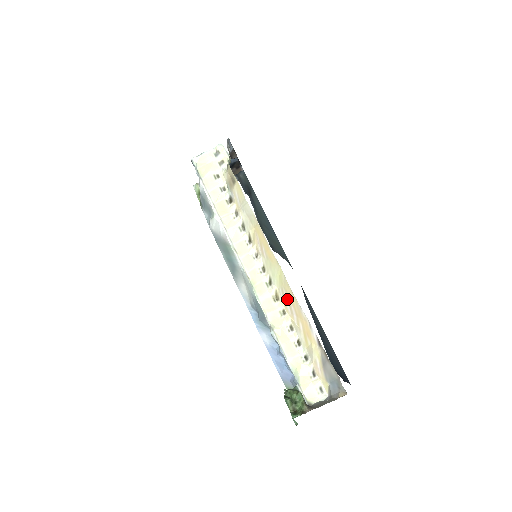
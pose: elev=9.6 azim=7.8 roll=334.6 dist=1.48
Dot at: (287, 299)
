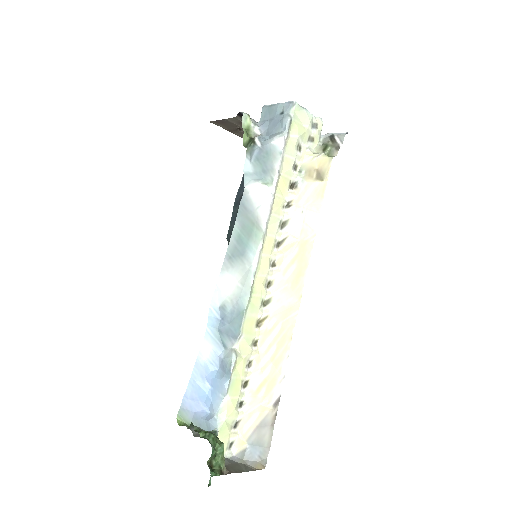
Dot at: (275, 336)
